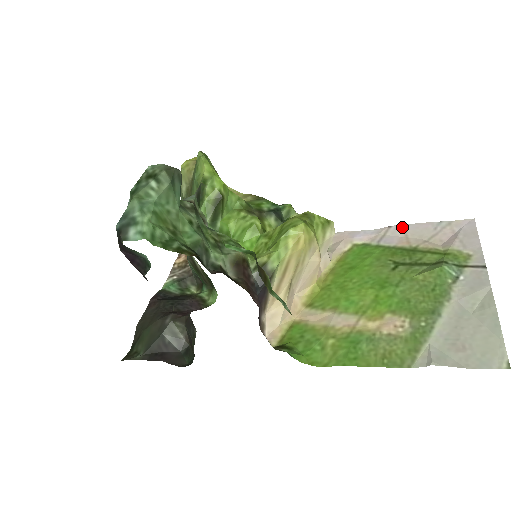
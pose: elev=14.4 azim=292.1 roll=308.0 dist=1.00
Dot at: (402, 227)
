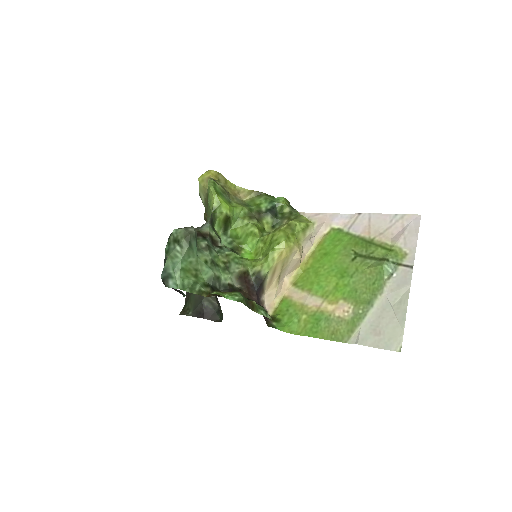
Dot at: (368, 216)
